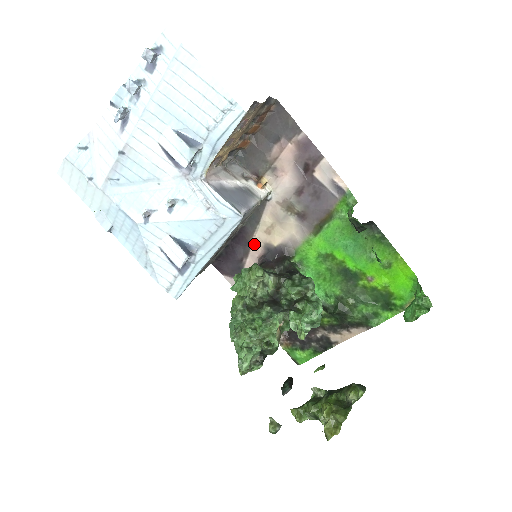
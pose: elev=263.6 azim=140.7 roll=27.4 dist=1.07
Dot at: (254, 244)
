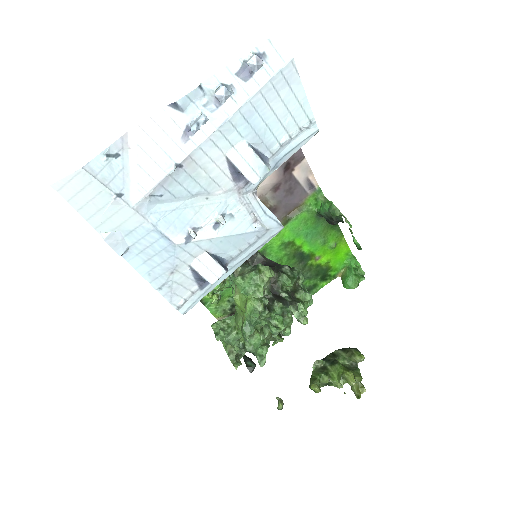
Dot at: occluded
